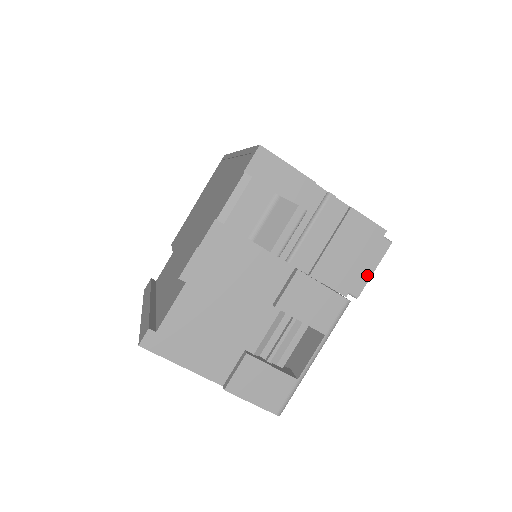
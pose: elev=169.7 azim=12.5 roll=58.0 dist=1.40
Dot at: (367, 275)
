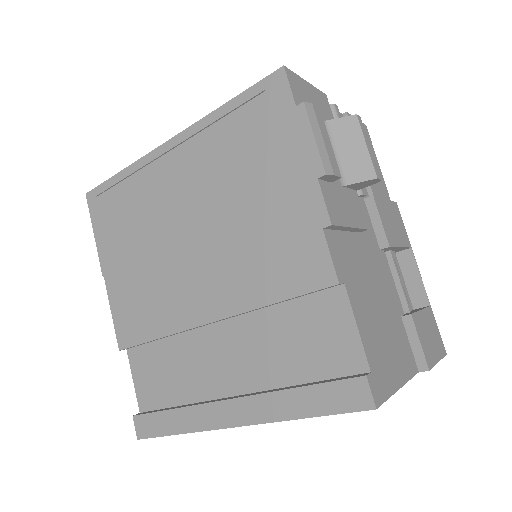
Dot at: occluded
